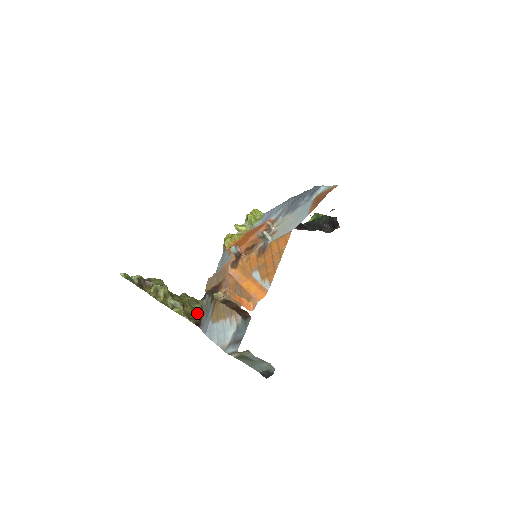
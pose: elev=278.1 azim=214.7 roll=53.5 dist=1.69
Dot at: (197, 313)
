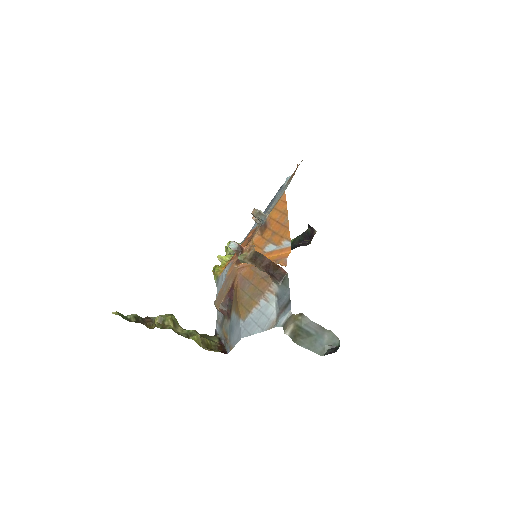
Dot at: (217, 344)
